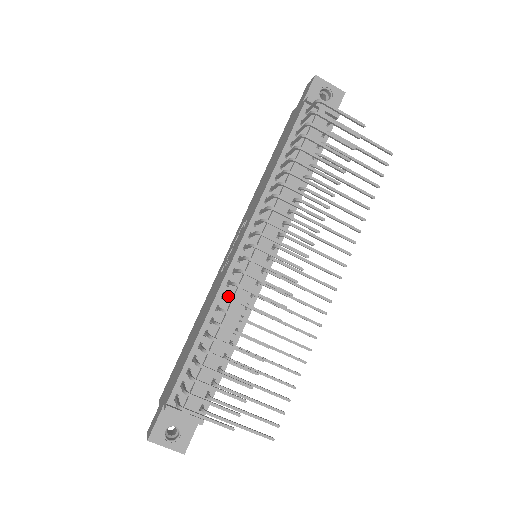
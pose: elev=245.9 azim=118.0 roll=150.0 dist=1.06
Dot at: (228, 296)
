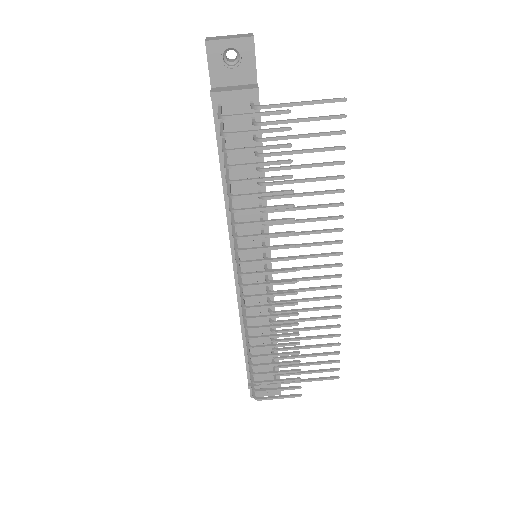
Dot at: (244, 327)
